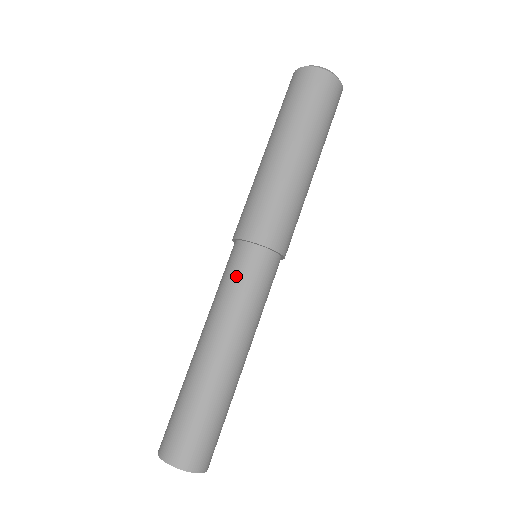
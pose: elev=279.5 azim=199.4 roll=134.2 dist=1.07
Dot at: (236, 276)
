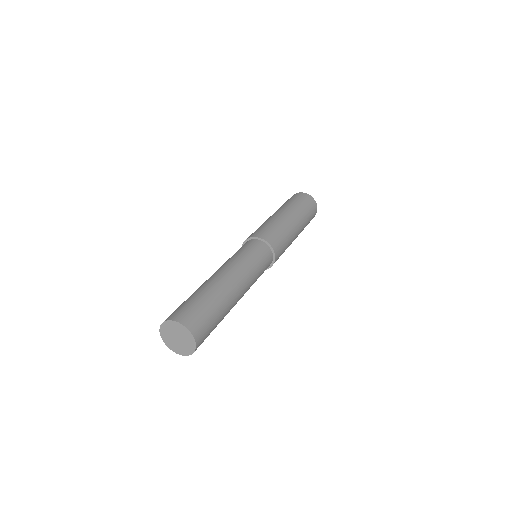
Dot at: (240, 250)
